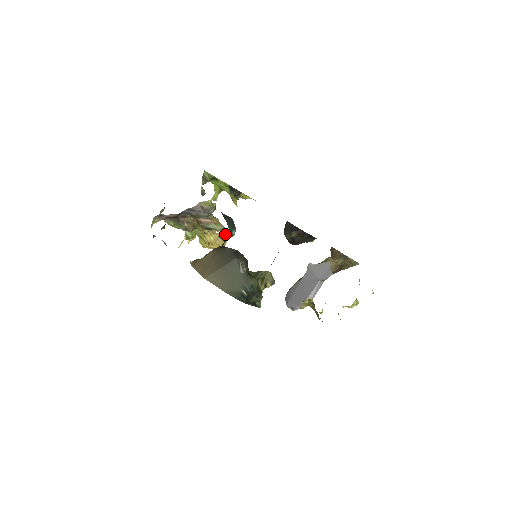
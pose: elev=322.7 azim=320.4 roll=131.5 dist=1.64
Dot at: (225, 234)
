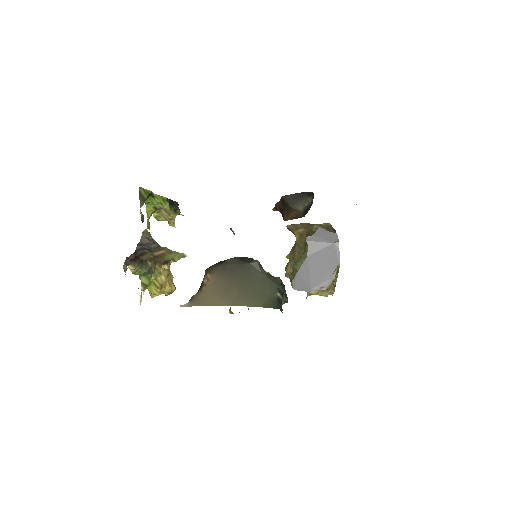
Dot at: (168, 269)
